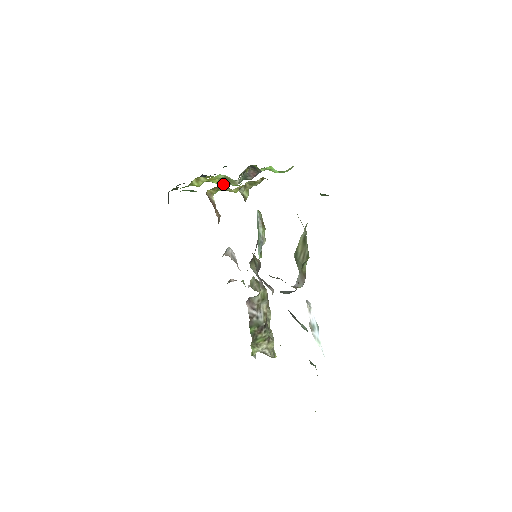
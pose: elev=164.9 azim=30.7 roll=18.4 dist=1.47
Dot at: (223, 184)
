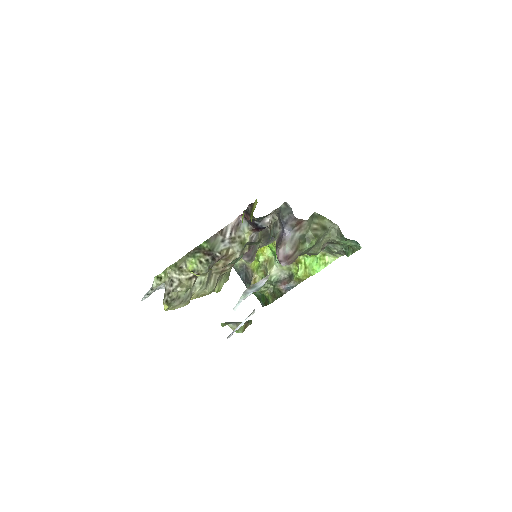
Dot at: occluded
